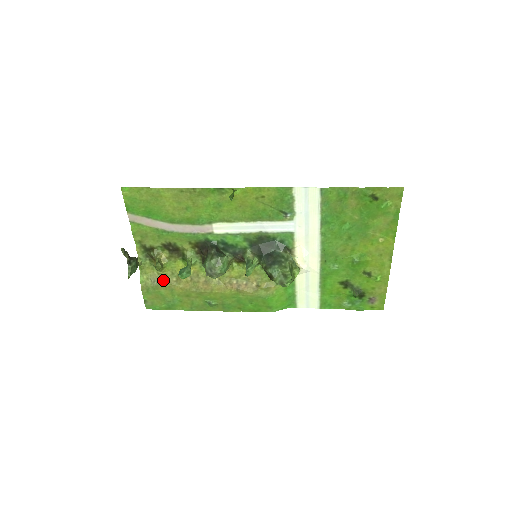
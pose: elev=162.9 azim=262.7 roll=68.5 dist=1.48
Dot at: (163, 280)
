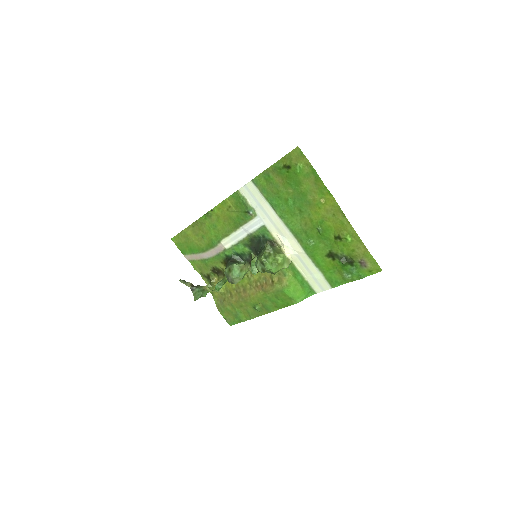
Dot at: (224, 298)
